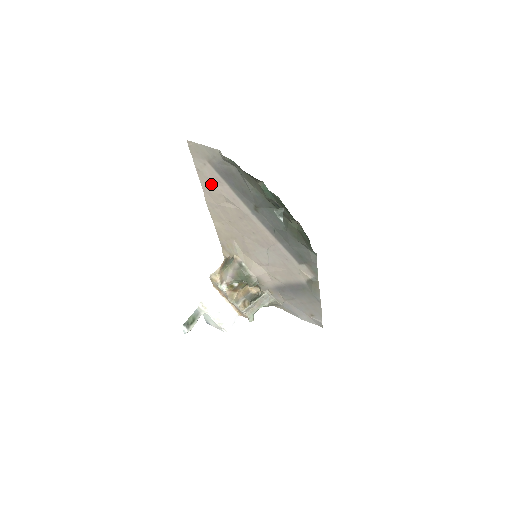
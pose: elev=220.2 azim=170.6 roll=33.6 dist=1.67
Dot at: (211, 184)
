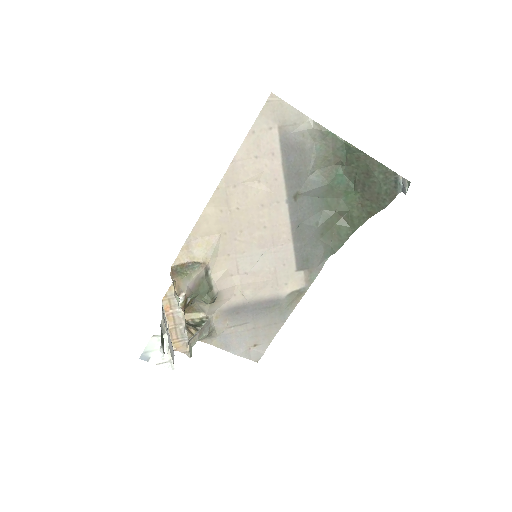
Dot at: (256, 154)
